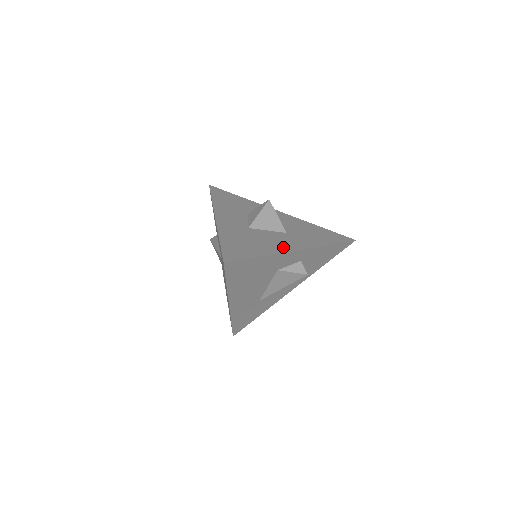
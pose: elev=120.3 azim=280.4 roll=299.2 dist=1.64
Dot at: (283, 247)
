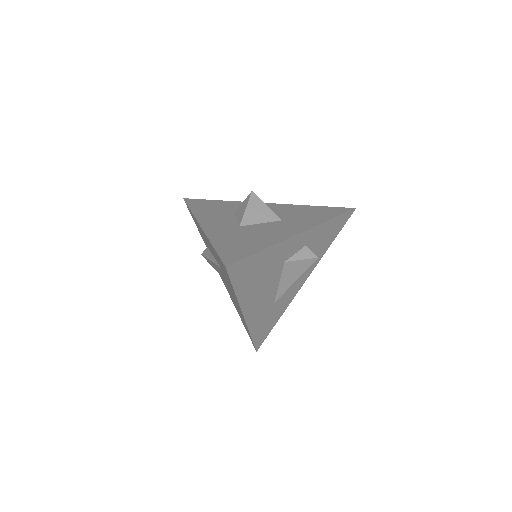
Dot at: (283, 234)
